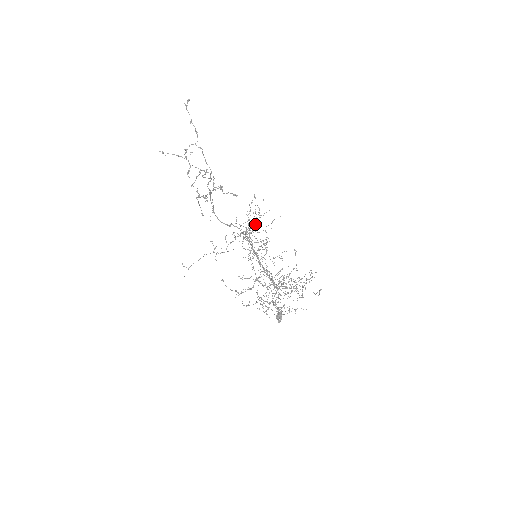
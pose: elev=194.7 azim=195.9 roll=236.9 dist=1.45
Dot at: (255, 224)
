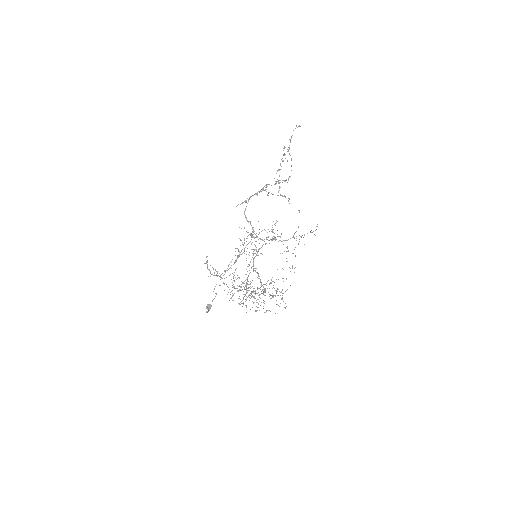
Dot at: (299, 239)
